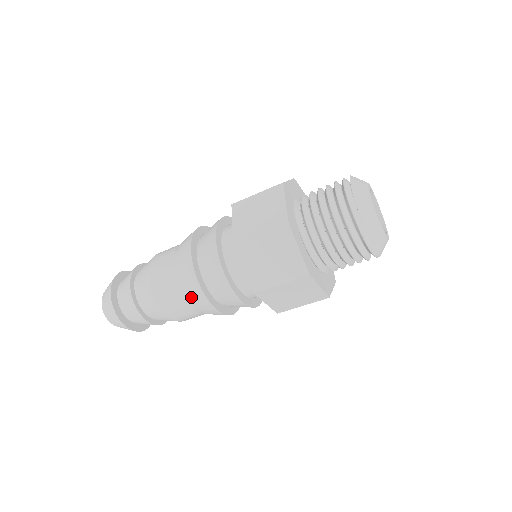
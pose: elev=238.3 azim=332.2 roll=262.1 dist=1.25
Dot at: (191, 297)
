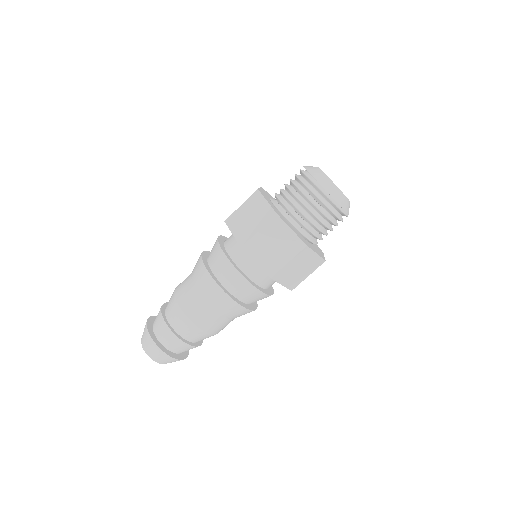
Dot at: (202, 285)
